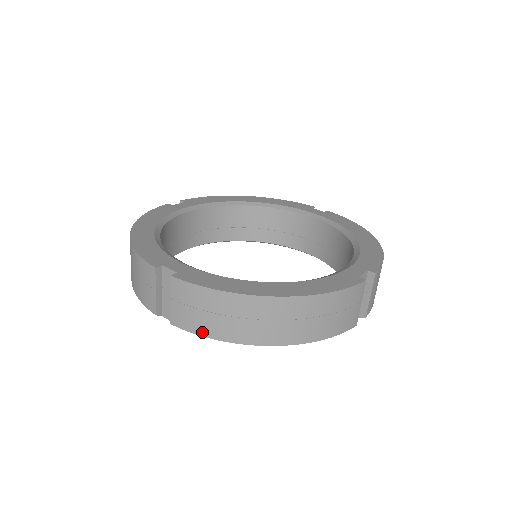
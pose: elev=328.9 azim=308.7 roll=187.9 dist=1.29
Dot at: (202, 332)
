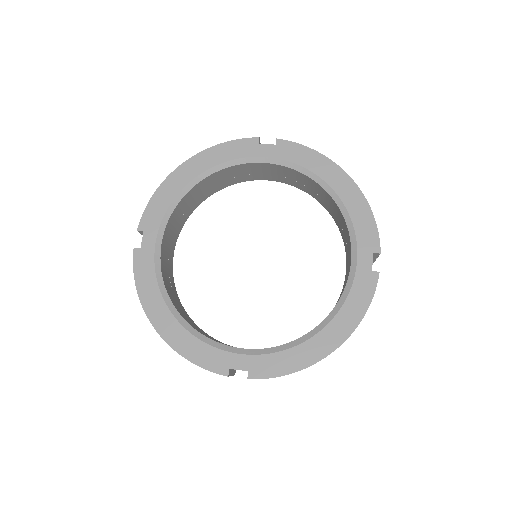
Dot at: occluded
